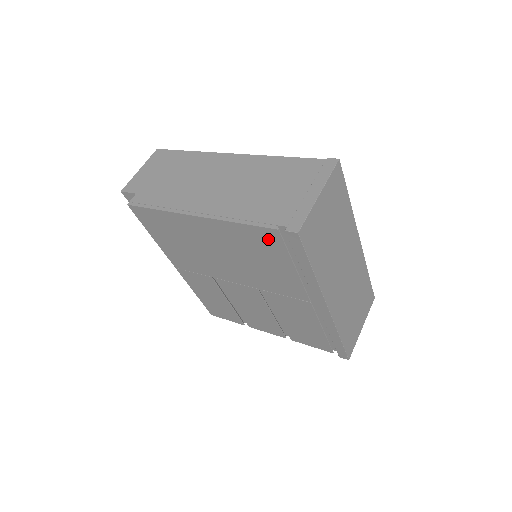
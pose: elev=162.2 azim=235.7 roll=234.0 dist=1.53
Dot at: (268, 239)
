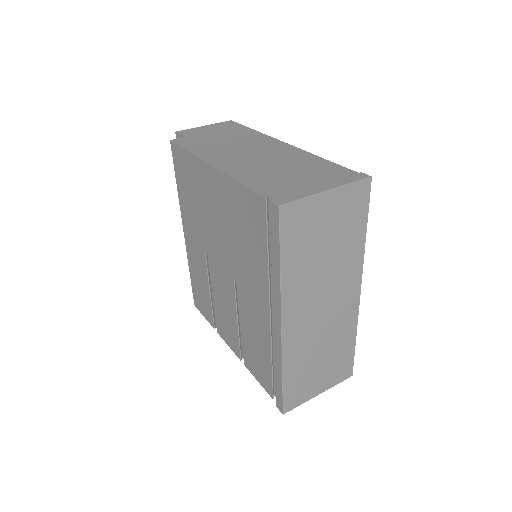
Dot at: (255, 210)
